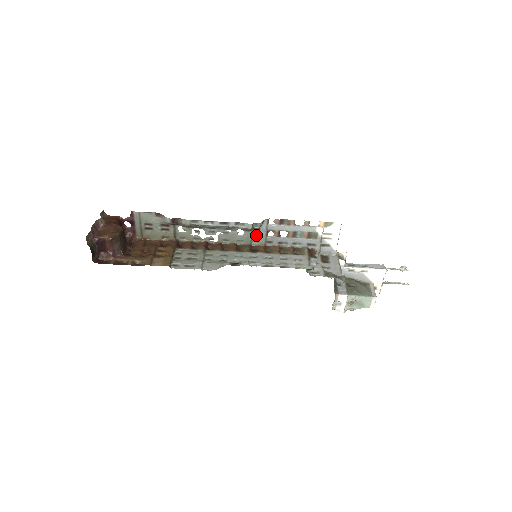
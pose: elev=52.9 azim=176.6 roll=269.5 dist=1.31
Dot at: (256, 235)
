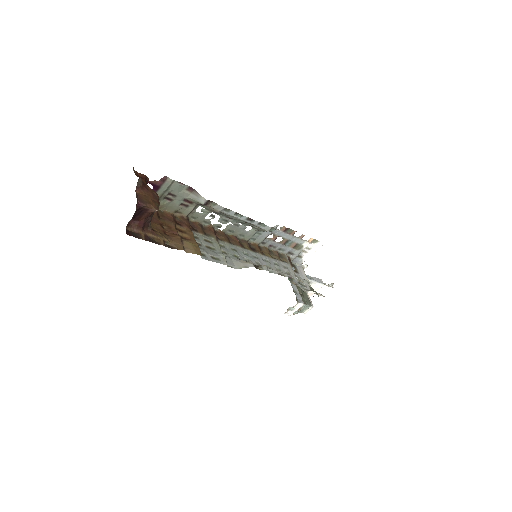
Dot at: (258, 234)
